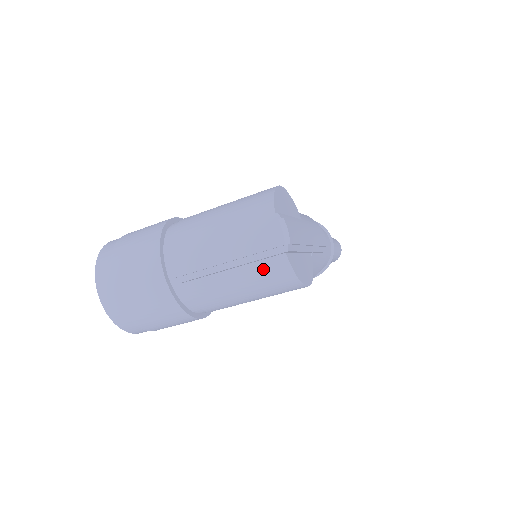
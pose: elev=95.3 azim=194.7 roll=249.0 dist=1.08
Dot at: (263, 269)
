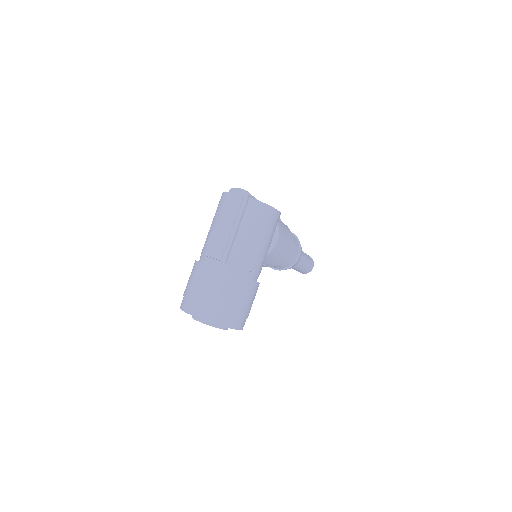
Dot at: (250, 215)
